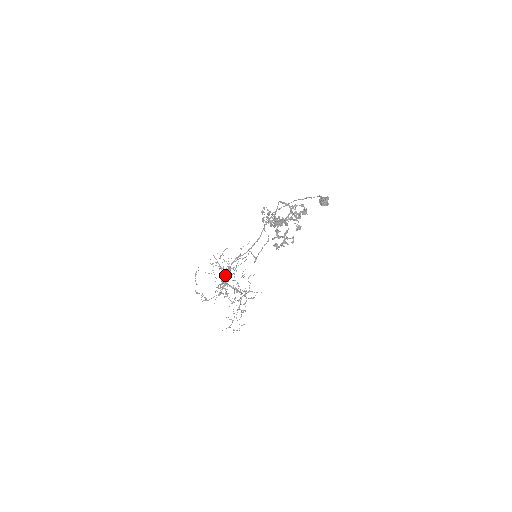
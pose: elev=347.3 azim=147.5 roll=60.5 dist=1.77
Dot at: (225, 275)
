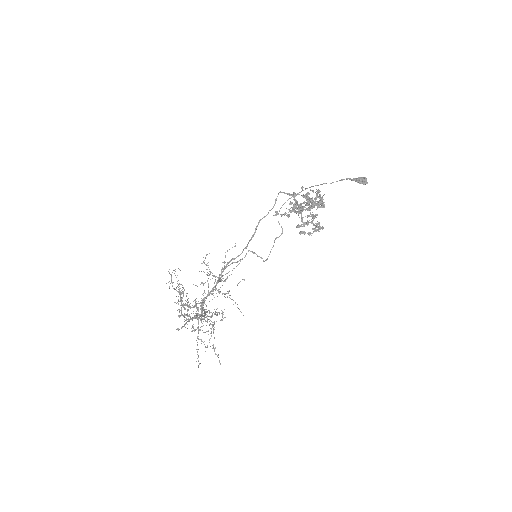
Dot at: (181, 297)
